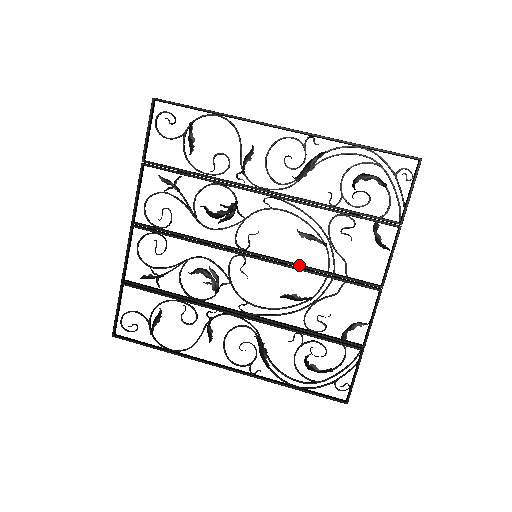
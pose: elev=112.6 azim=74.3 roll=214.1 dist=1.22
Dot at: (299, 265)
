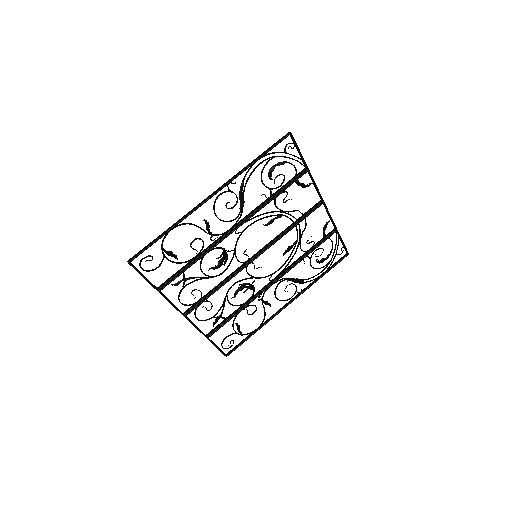
Dot at: (279, 236)
